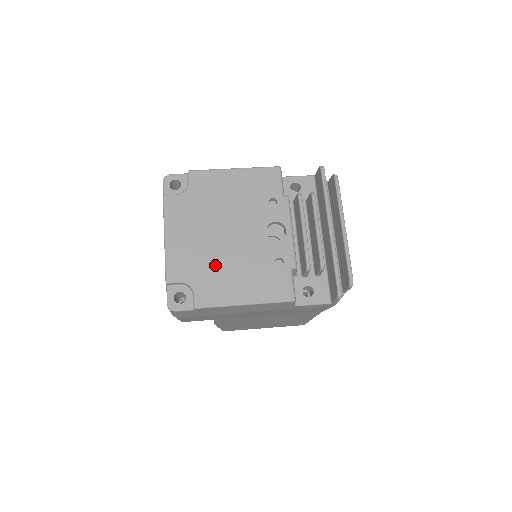
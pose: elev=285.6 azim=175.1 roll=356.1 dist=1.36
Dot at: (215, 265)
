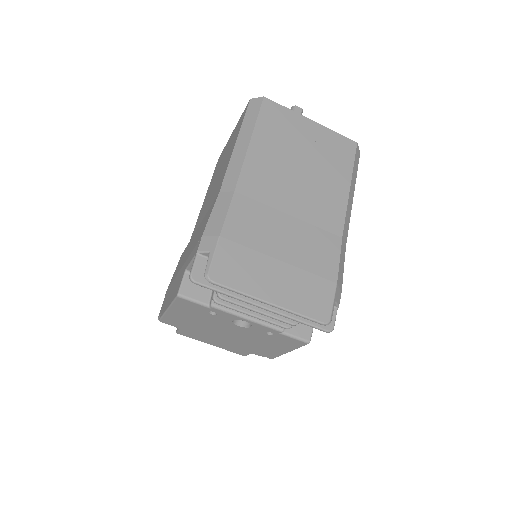
Dot at: (248, 346)
